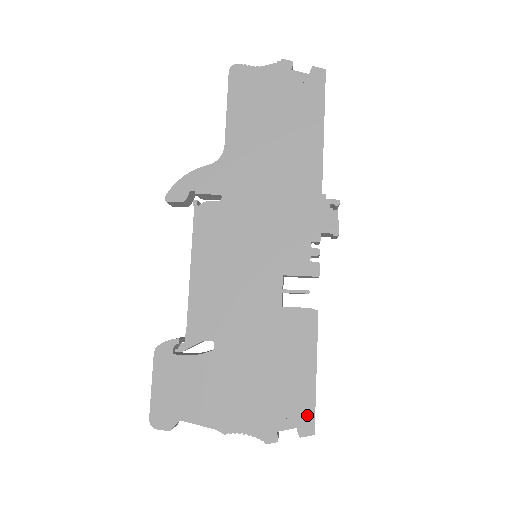
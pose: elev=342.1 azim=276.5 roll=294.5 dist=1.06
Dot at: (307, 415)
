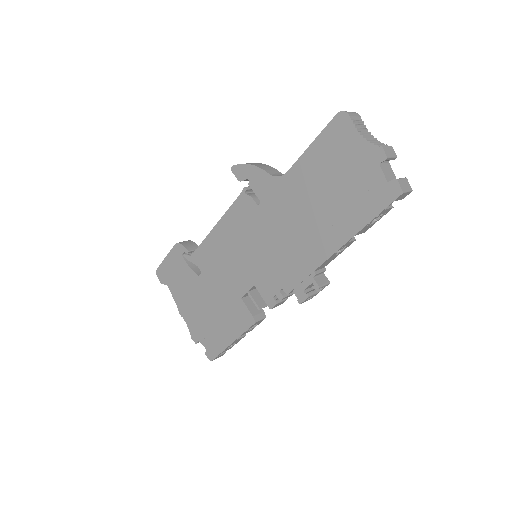
Dot at: (214, 352)
